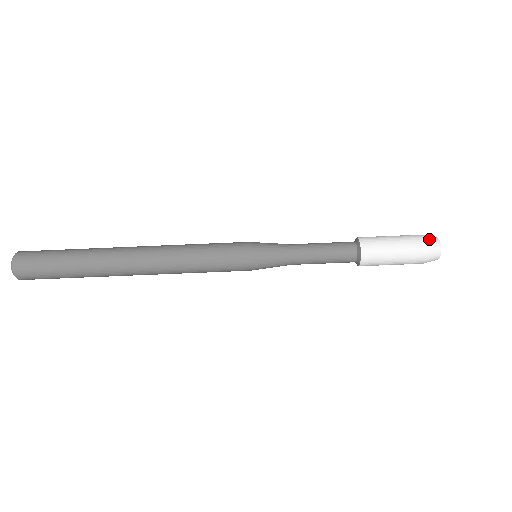
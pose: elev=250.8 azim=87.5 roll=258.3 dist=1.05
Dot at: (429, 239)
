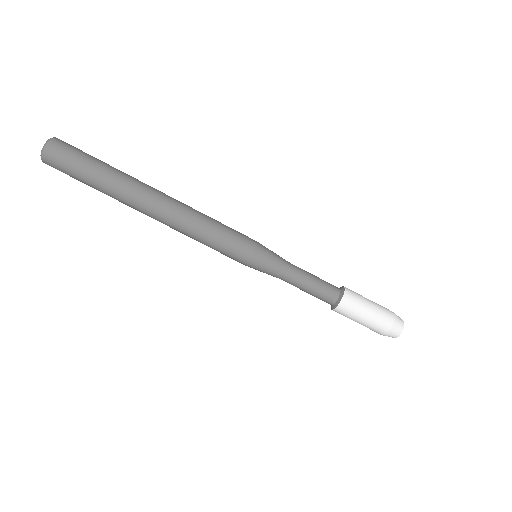
Dot at: (397, 322)
